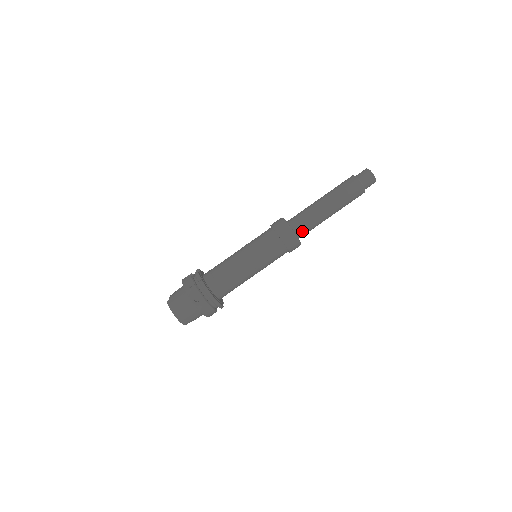
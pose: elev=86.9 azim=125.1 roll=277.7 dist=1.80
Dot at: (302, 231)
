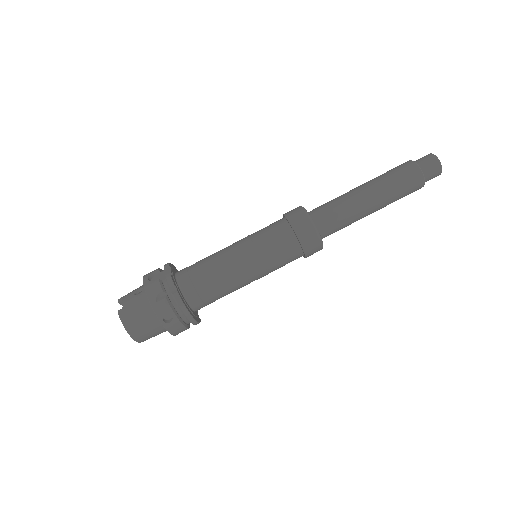
Dot at: (329, 233)
